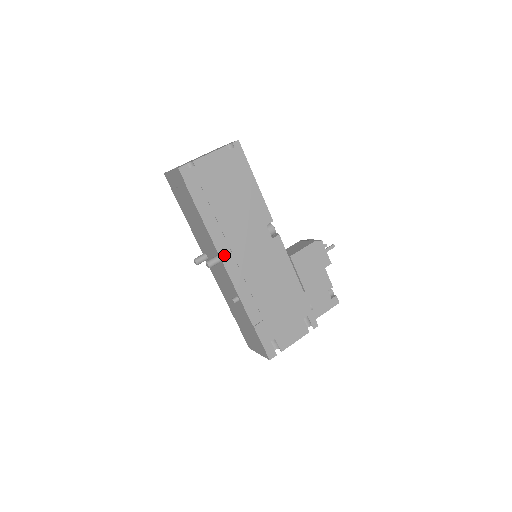
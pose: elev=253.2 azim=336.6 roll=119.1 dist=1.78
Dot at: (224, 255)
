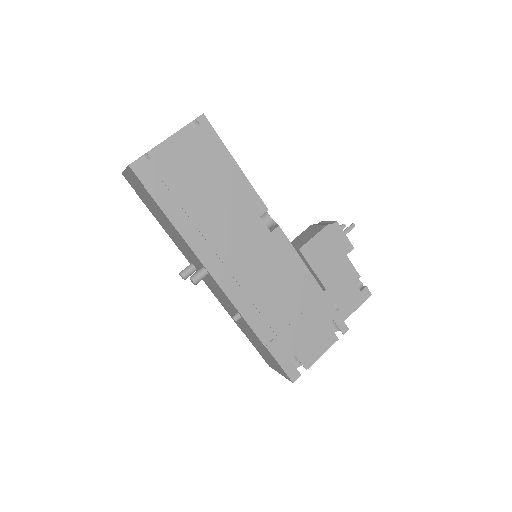
Dot at: (211, 265)
